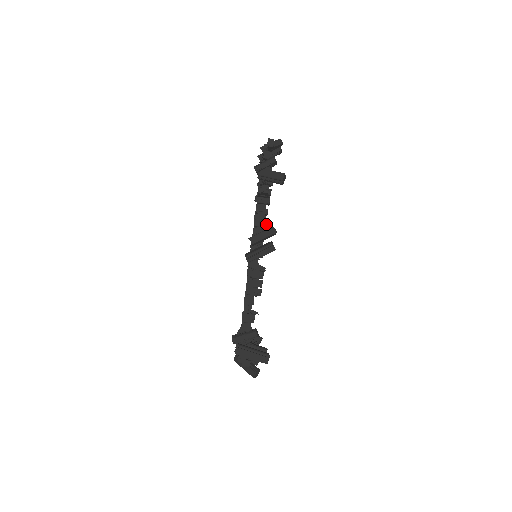
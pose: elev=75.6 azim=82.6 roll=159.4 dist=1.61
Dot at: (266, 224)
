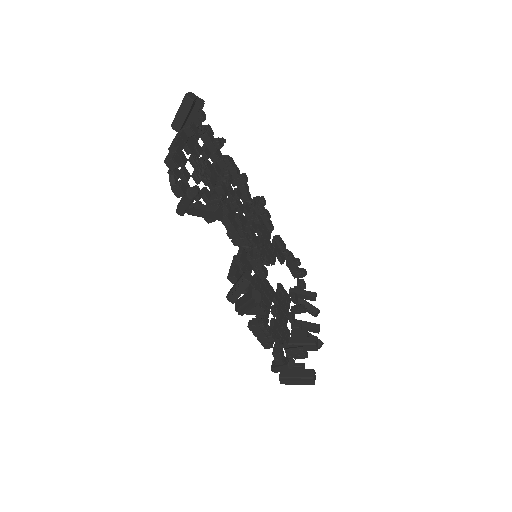
Dot at: (242, 234)
